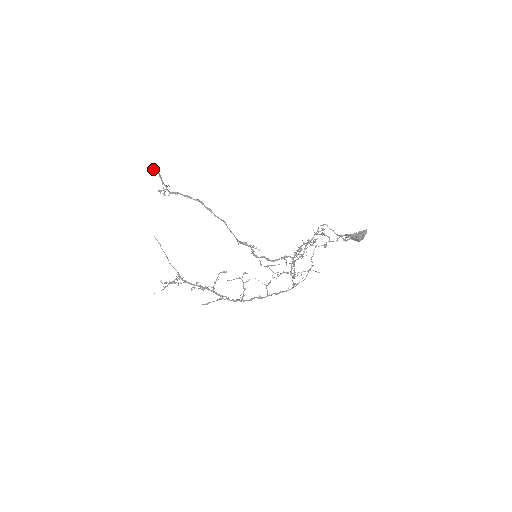
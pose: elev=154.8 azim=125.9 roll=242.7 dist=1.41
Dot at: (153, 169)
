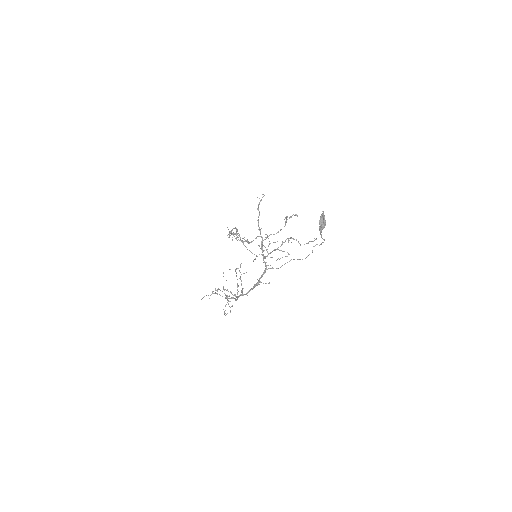
Dot at: occluded
